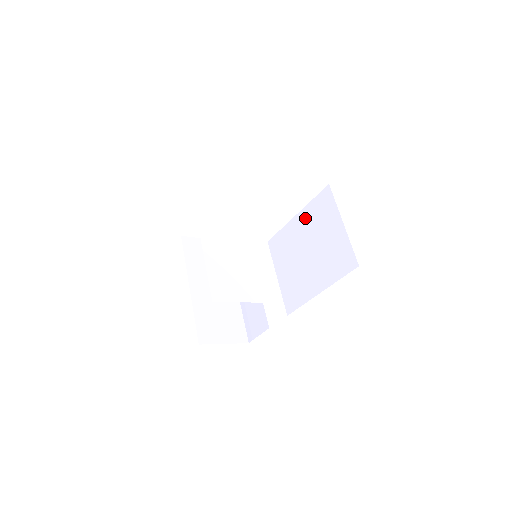
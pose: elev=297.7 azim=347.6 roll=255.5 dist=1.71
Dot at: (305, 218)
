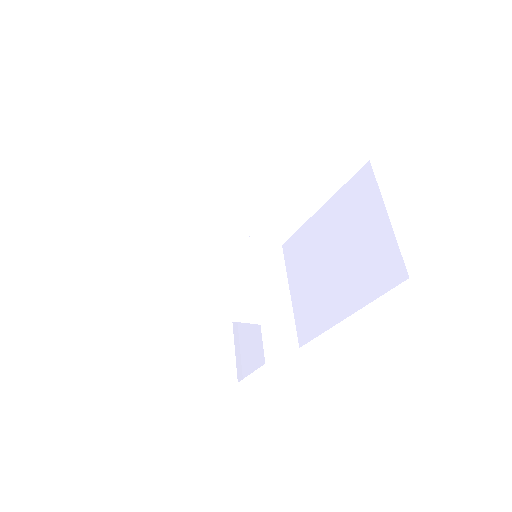
Dot at: (333, 210)
